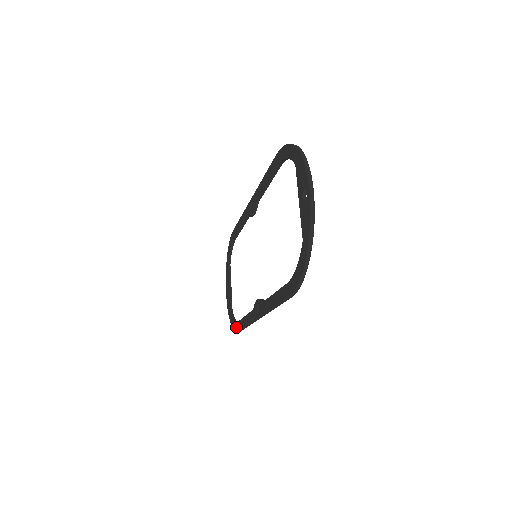
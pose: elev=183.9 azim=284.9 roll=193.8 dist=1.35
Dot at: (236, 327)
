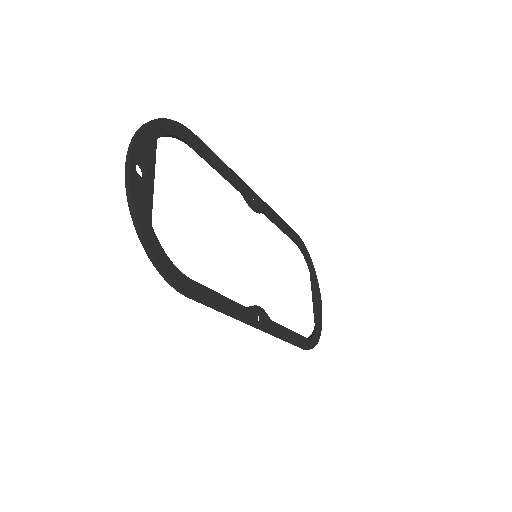
Dot at: occluded
